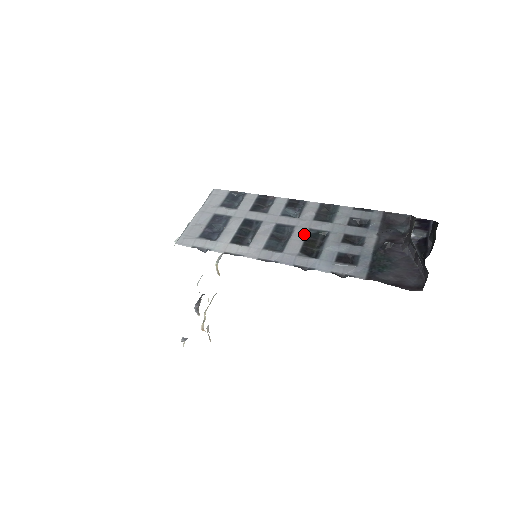
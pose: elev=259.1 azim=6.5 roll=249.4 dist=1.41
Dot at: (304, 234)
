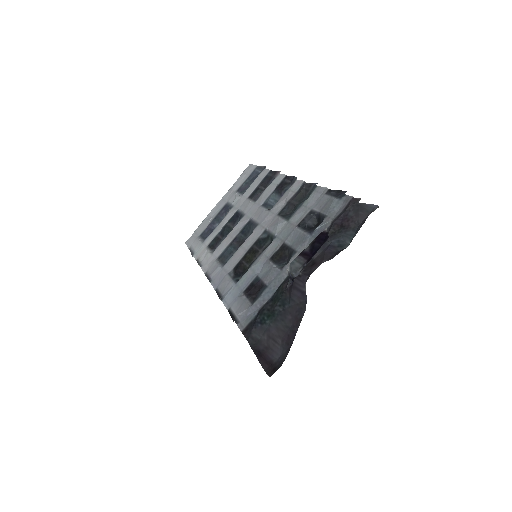
Dot at: (255, 239)
